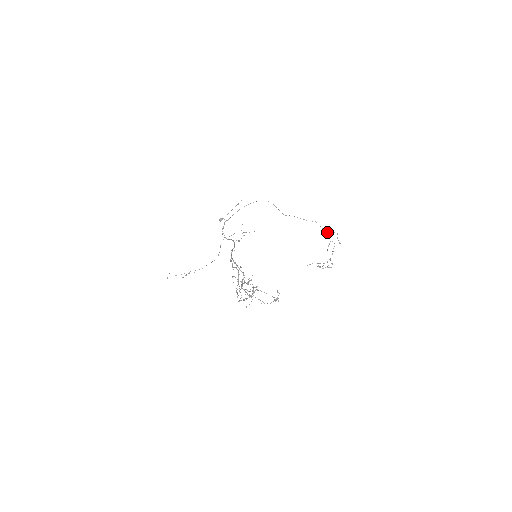
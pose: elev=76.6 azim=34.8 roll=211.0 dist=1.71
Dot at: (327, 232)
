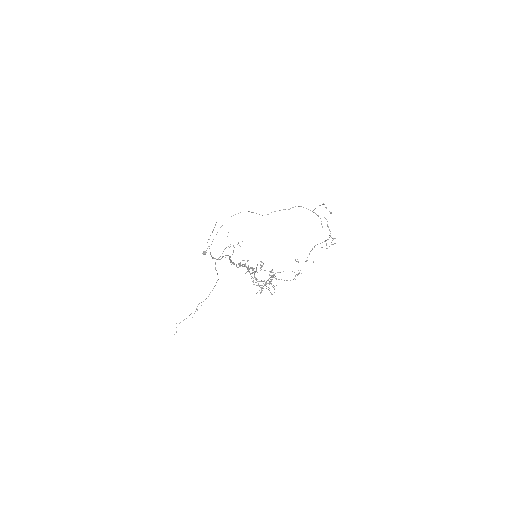
Dot at: (313, 210)
